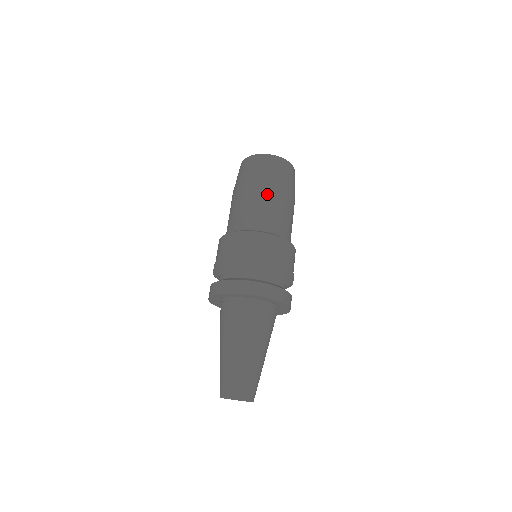
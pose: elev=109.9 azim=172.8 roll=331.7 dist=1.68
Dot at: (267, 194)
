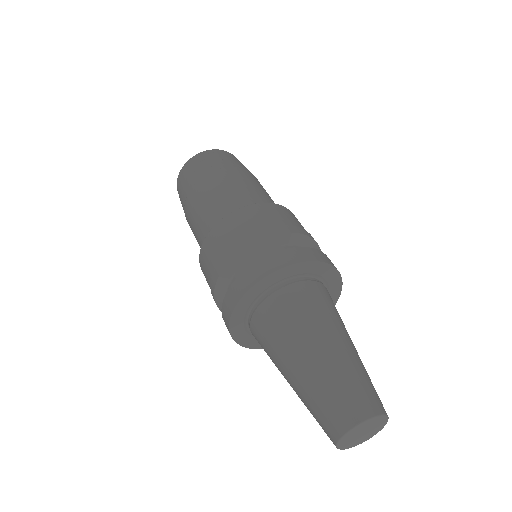
Dot at: (197, 198)
